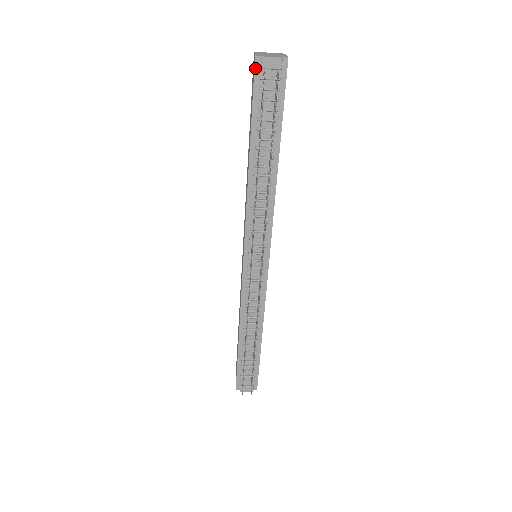
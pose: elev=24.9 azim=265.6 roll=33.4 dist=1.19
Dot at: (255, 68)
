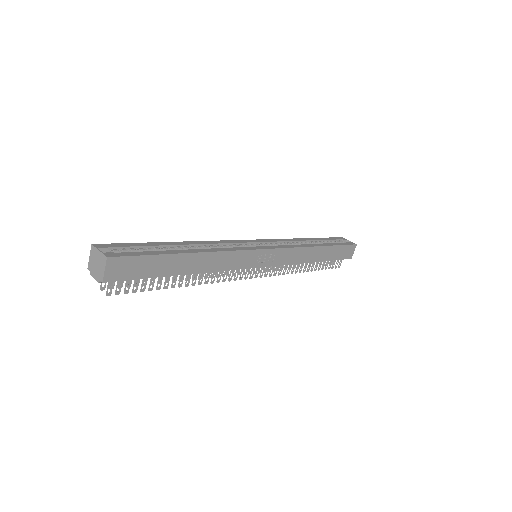
Dot at: occluded
